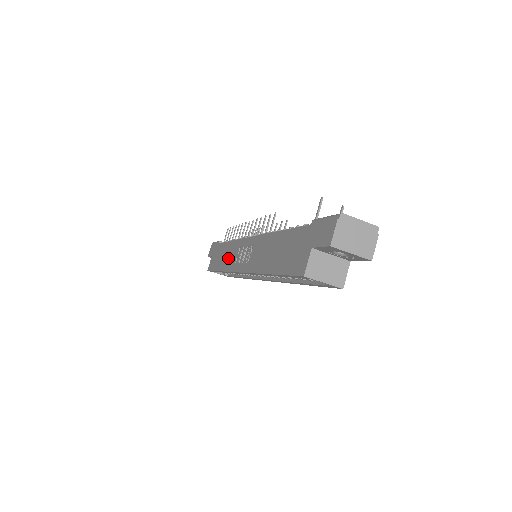
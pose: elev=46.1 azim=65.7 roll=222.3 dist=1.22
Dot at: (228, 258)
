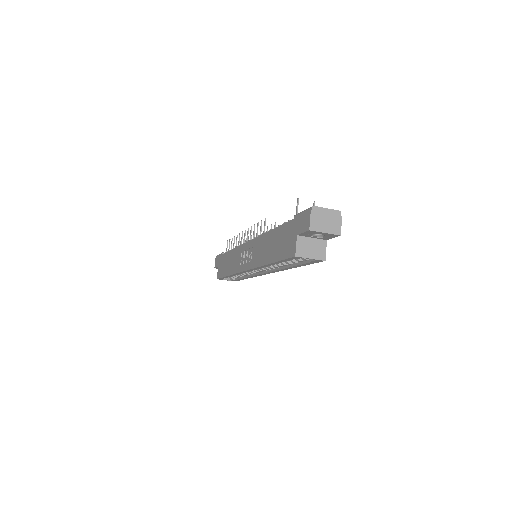
Dot at: (233, 263)
